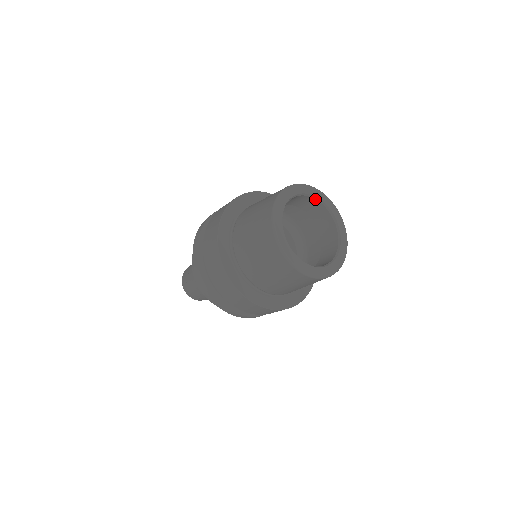
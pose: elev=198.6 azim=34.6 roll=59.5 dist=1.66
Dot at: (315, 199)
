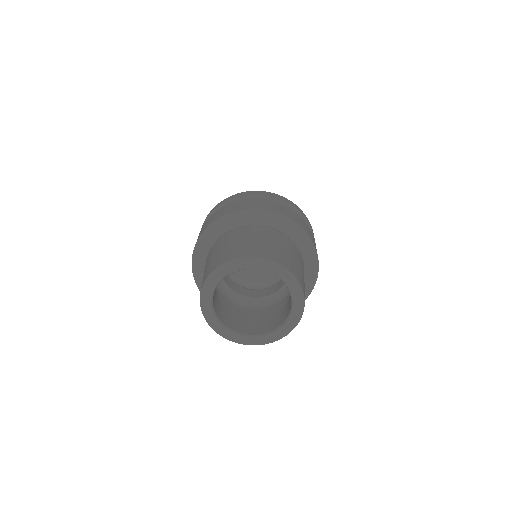
Dot at: (279, 278)
